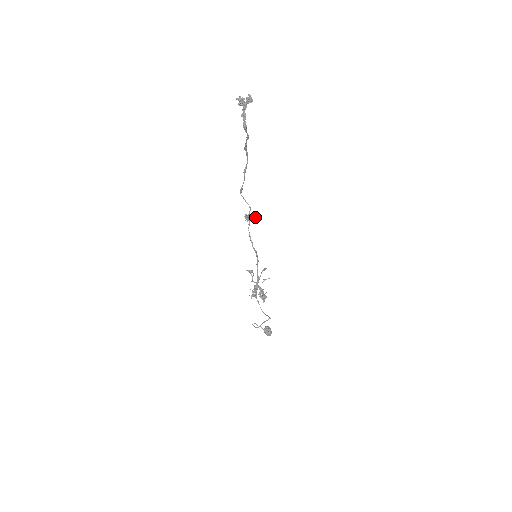
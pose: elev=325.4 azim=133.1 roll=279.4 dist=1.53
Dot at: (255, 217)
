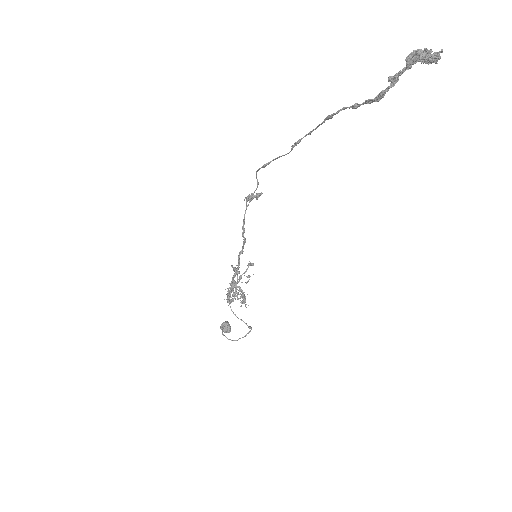
Dot at: (259, 196)
